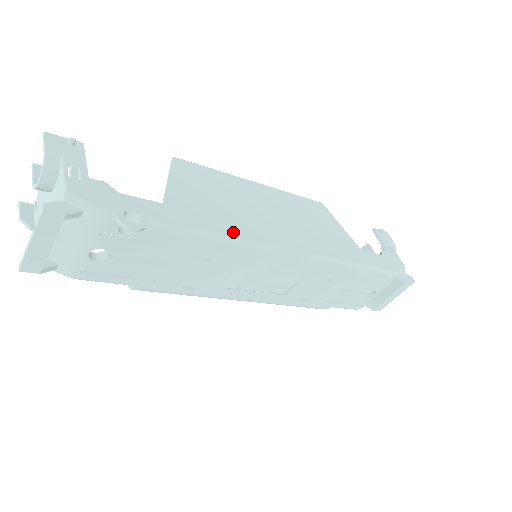
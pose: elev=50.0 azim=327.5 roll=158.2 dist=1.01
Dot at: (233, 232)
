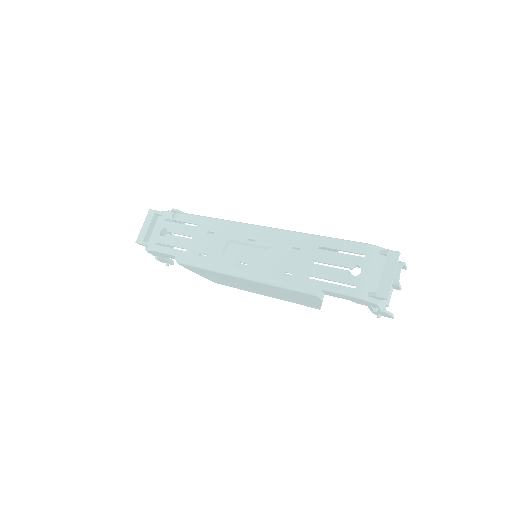
Dot at: occluded
